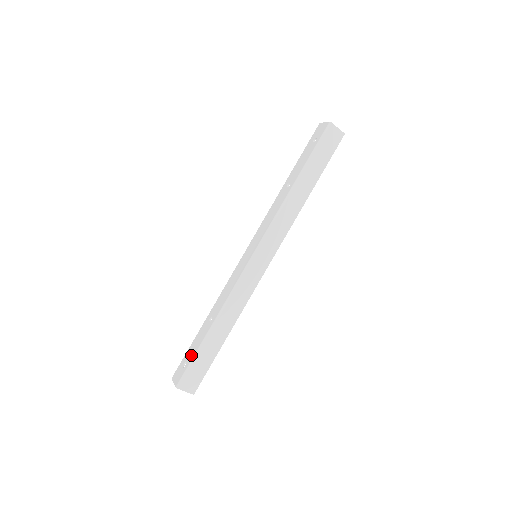
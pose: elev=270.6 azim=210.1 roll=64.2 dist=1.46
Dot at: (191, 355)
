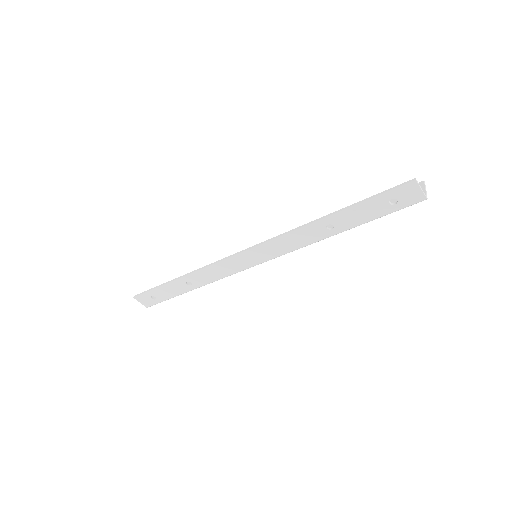
Dot at: (164, 297)
